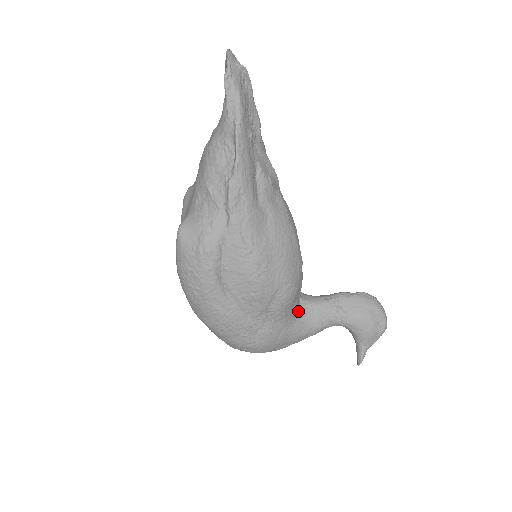
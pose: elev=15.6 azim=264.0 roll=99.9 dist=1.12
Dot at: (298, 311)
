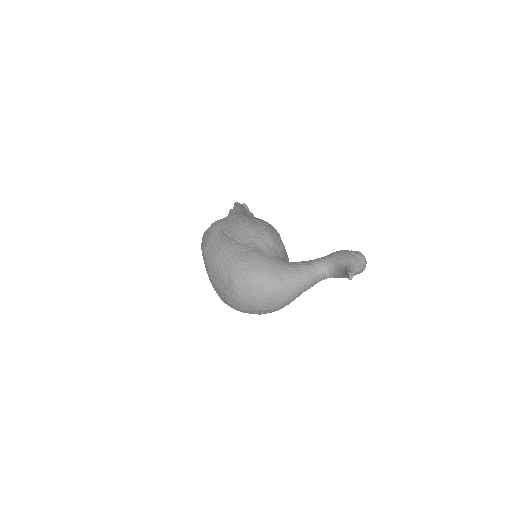
Dot at: (285, 260)
